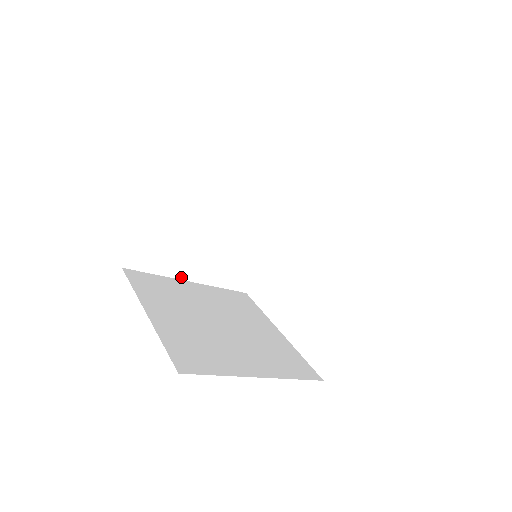
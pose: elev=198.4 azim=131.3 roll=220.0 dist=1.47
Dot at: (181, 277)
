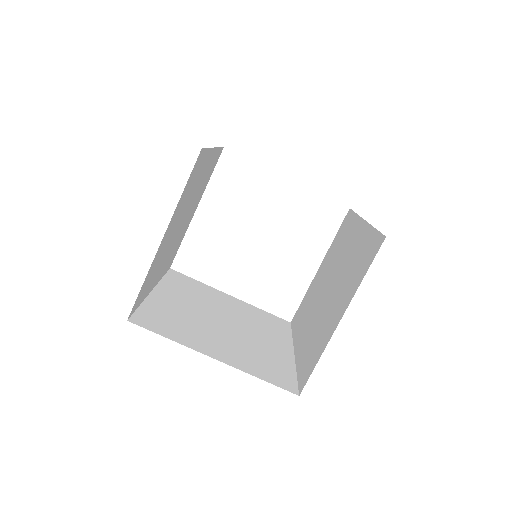
Dot at: (149, 291)
